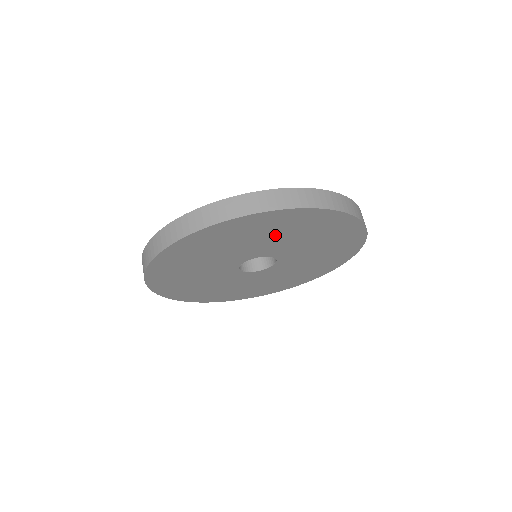
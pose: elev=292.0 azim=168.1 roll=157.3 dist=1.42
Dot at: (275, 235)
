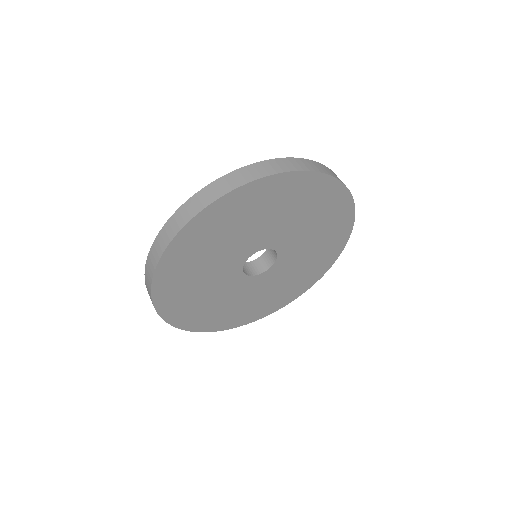
Dot at: (267, 215)
